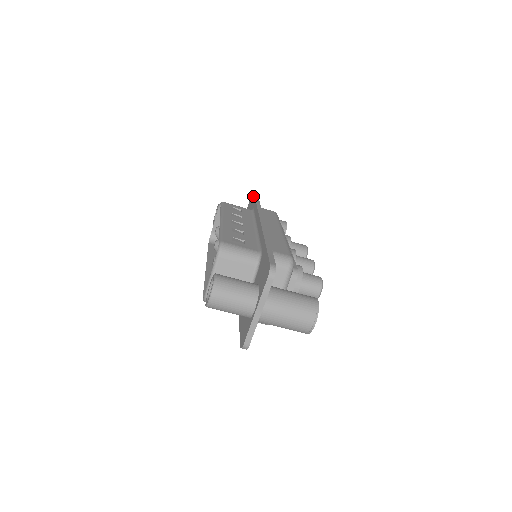
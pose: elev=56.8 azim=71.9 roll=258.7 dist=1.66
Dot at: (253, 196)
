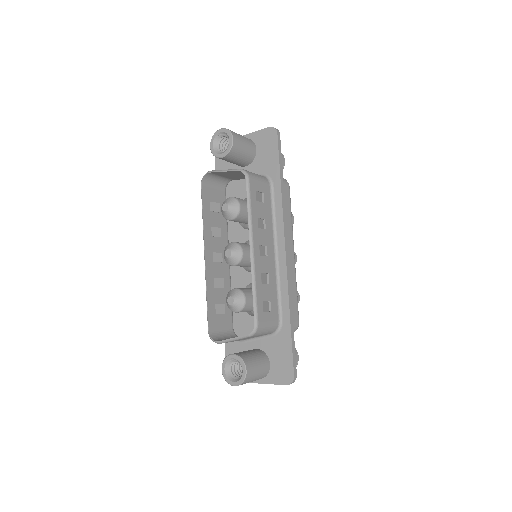
Dot at: (276, 148)
